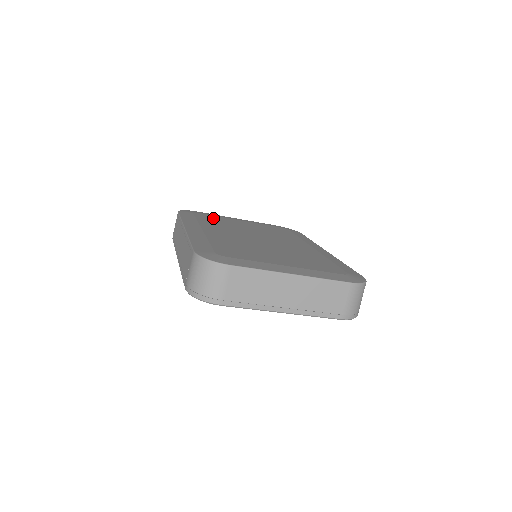
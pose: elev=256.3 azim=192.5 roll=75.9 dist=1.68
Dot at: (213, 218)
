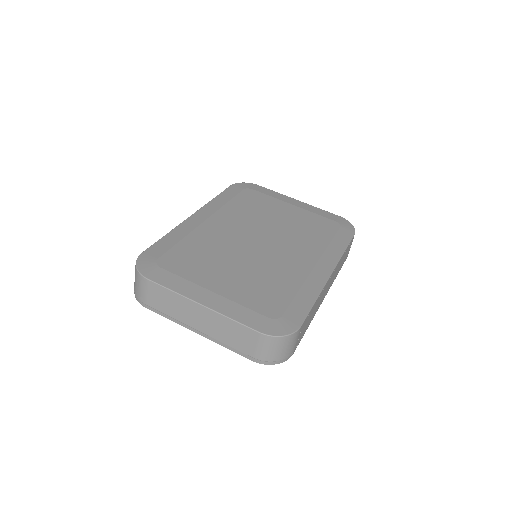
Dot at: (256, 199)
